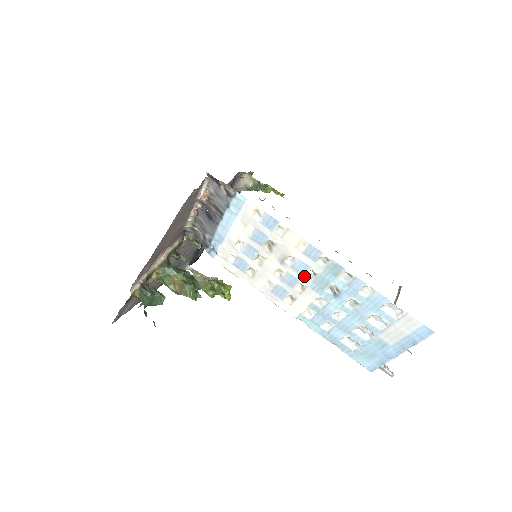
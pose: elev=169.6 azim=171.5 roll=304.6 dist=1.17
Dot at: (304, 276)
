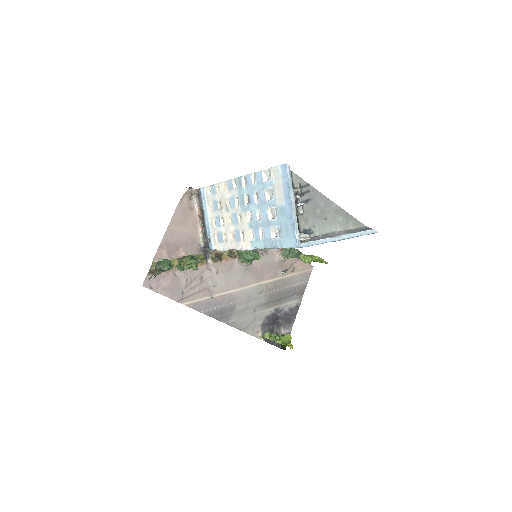
Dot at: (237, 207)
